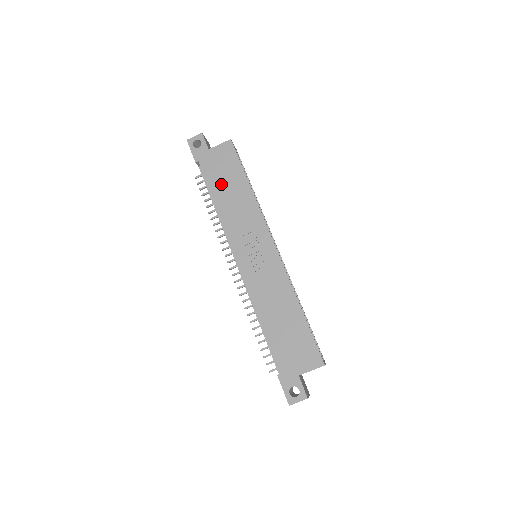
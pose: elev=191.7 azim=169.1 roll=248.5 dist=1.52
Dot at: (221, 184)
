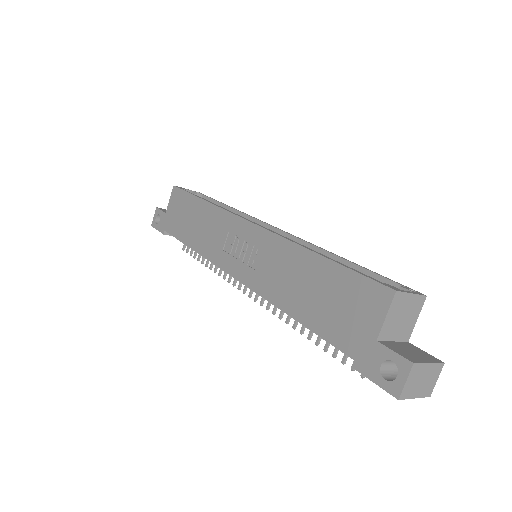
Dot at: (186, 227)
